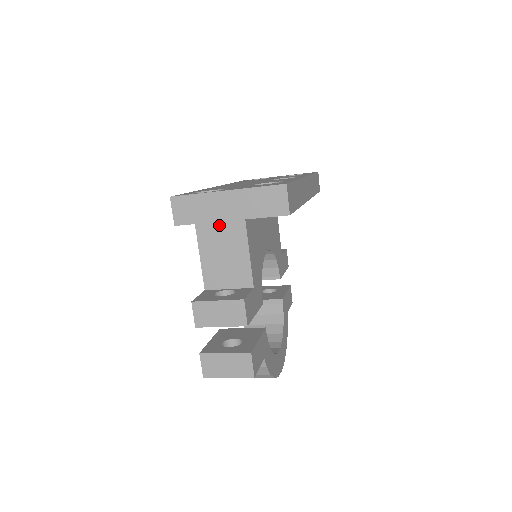
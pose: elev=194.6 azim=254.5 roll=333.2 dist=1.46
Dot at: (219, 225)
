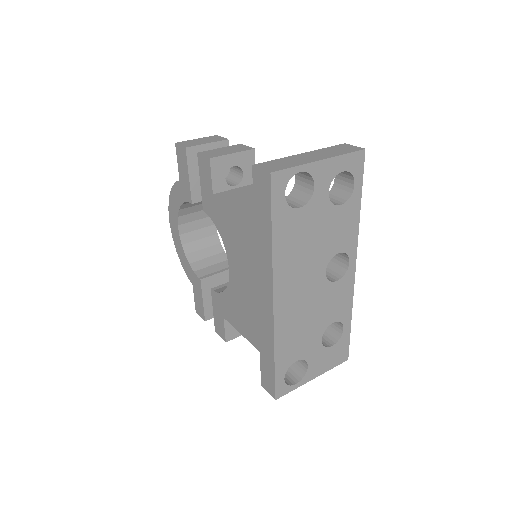
Dot at: occluded
